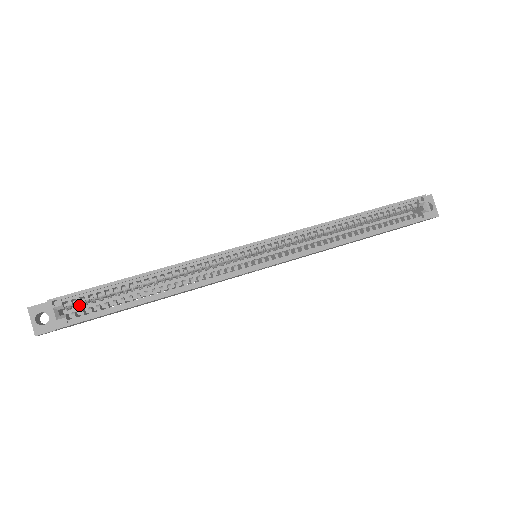
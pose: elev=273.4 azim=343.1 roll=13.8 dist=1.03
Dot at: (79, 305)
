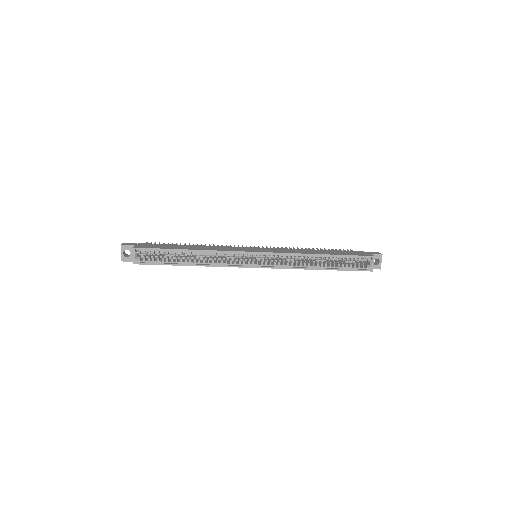
Dot at: occluded
